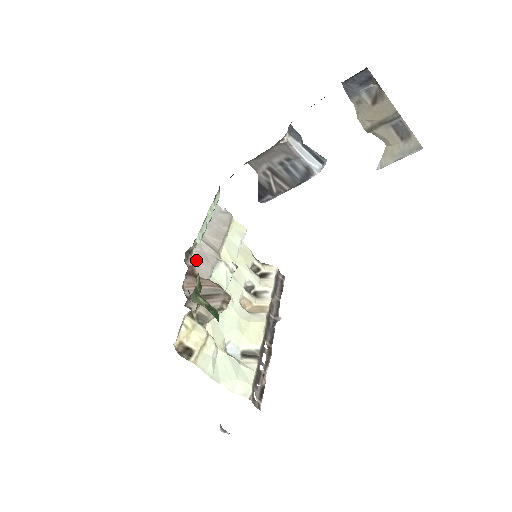
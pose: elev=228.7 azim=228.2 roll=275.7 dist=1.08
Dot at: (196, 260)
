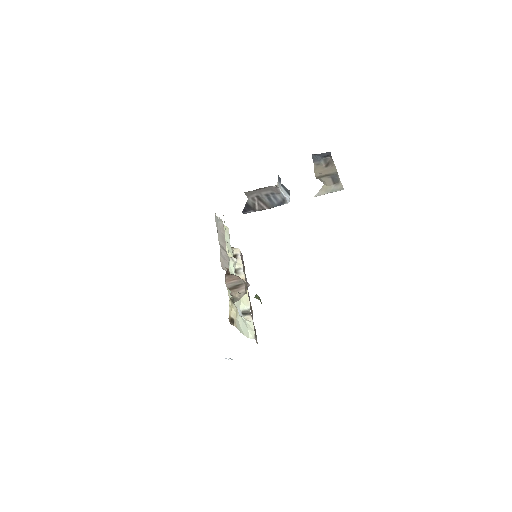
Dot at: (222, 262)
